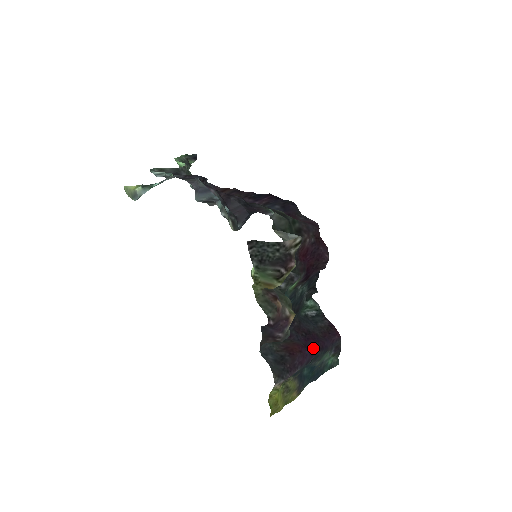
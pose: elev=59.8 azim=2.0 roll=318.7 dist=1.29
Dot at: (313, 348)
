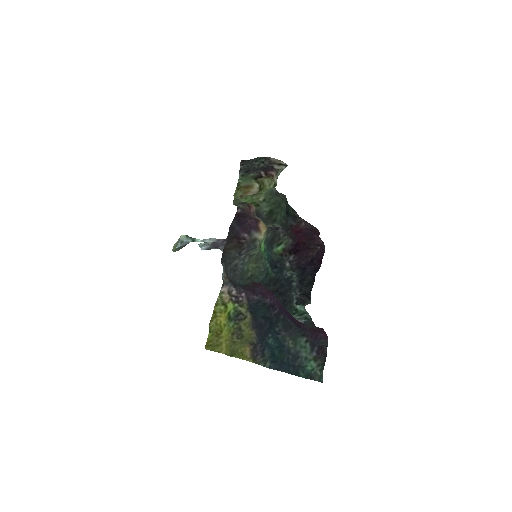
Dot at: (285, 309)
